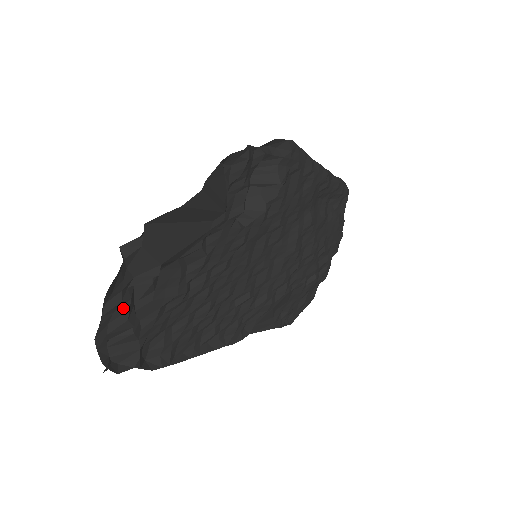
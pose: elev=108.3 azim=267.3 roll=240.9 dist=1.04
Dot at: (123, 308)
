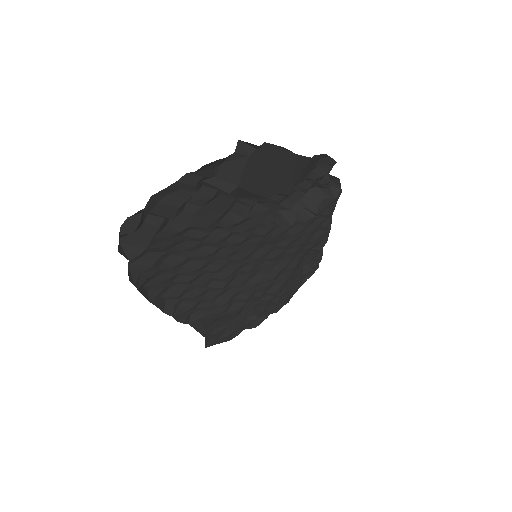
Dot at: (187, 193)
